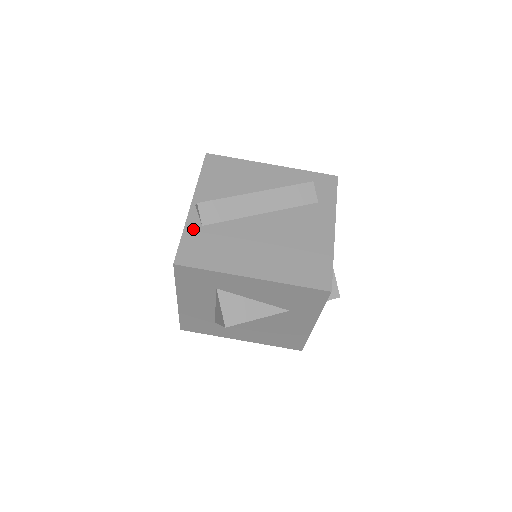
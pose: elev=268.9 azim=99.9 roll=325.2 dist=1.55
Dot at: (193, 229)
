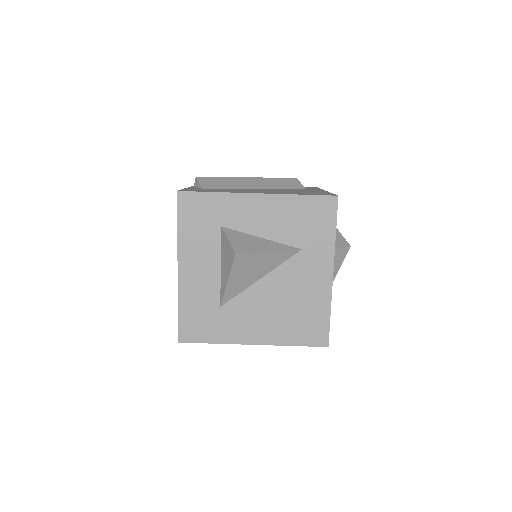
Dot at: (194, 188)
